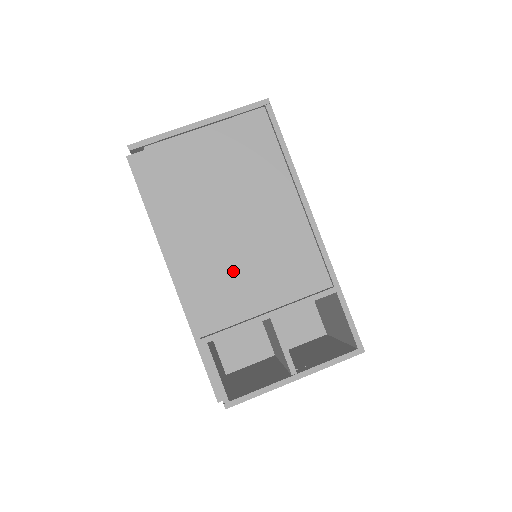
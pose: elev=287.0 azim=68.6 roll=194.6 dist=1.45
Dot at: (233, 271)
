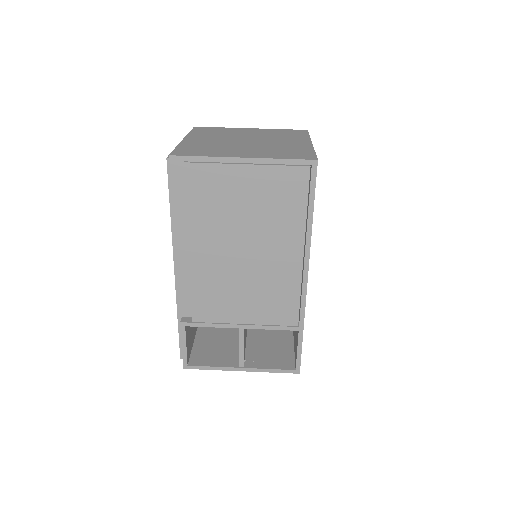
Dot at: (224, 288)
